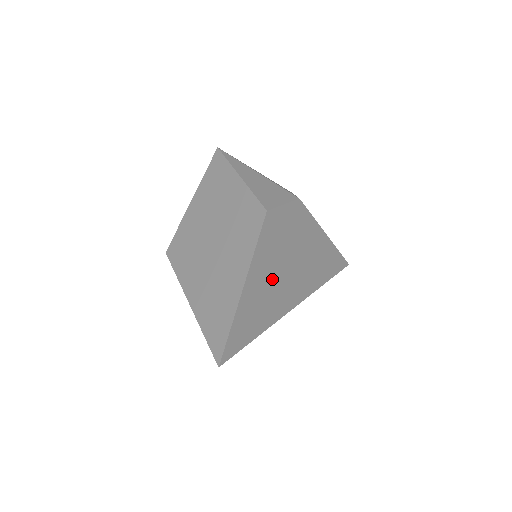
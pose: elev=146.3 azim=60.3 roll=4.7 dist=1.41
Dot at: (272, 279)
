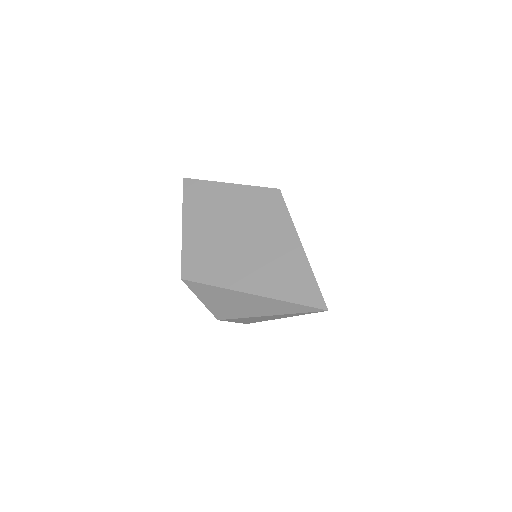
Dot at: occluded
